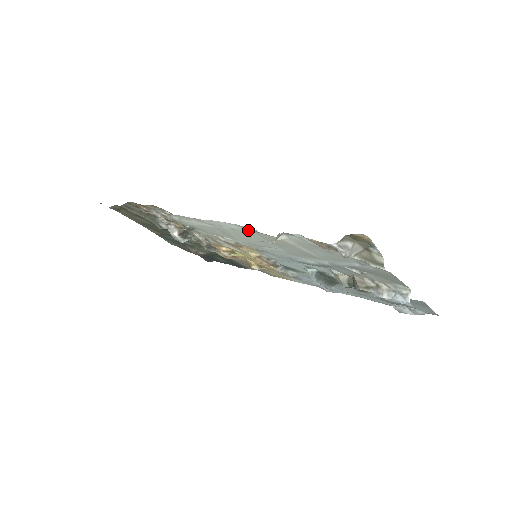
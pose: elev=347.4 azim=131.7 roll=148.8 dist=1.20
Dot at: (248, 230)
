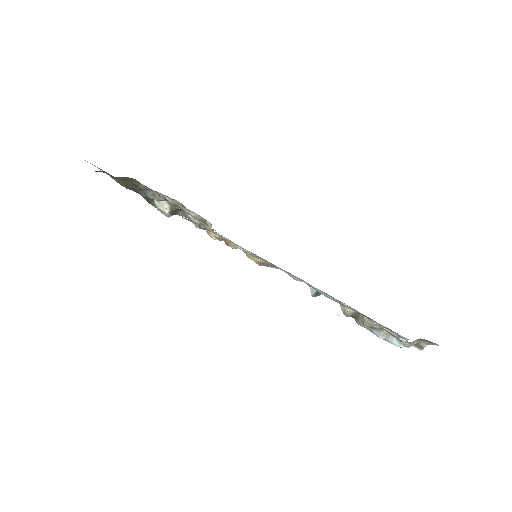
Dot at: occluded
